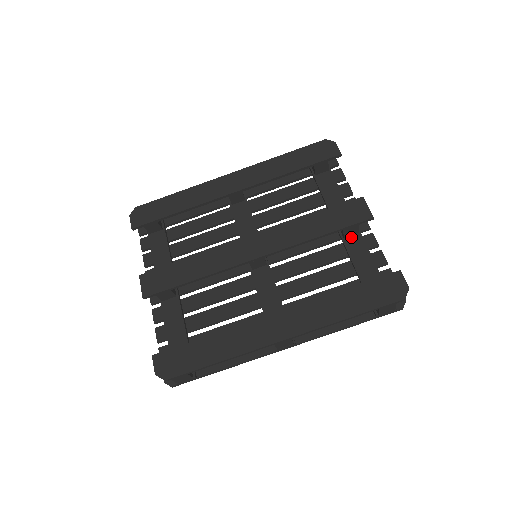
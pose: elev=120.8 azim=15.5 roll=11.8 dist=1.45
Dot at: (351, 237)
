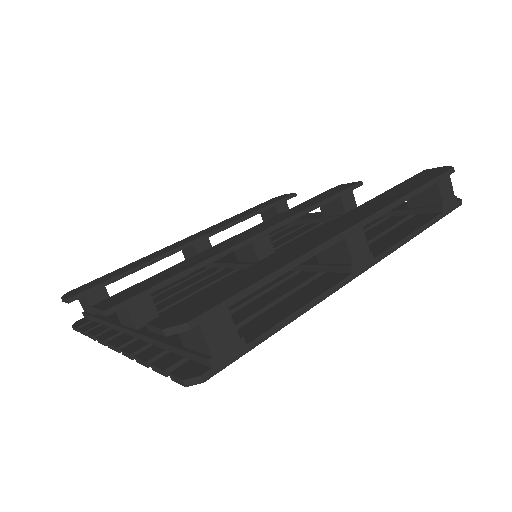
Dot at: occluded
